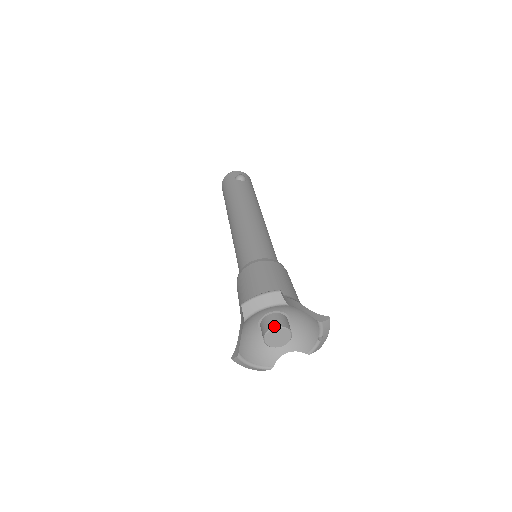
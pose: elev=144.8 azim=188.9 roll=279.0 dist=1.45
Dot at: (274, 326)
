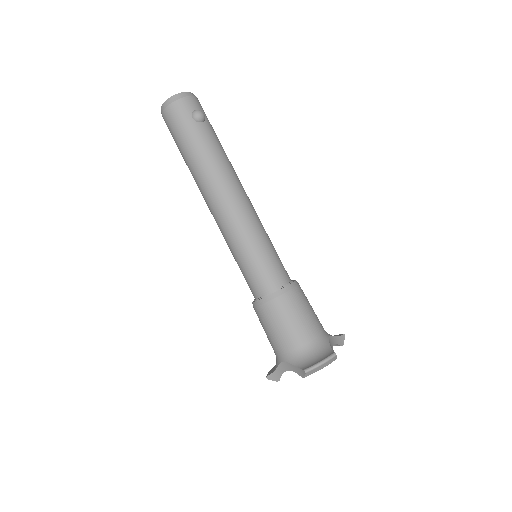
Dot at: occluded
